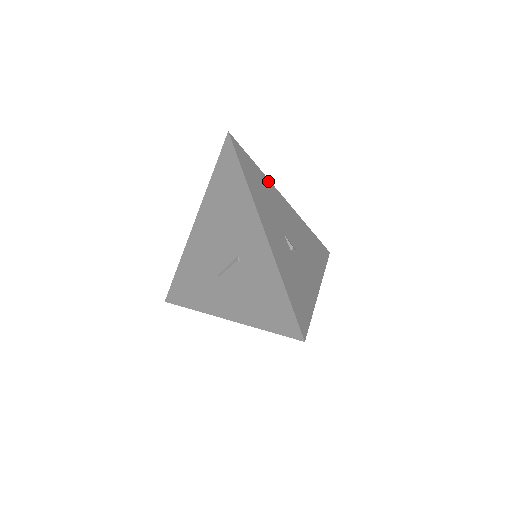
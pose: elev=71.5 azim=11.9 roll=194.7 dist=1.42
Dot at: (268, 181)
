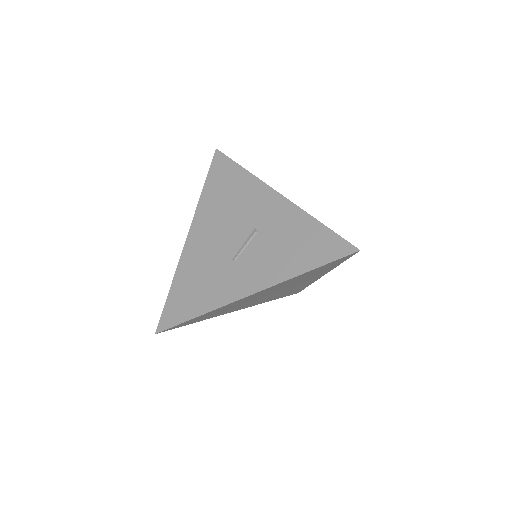
Dot at: occluded
